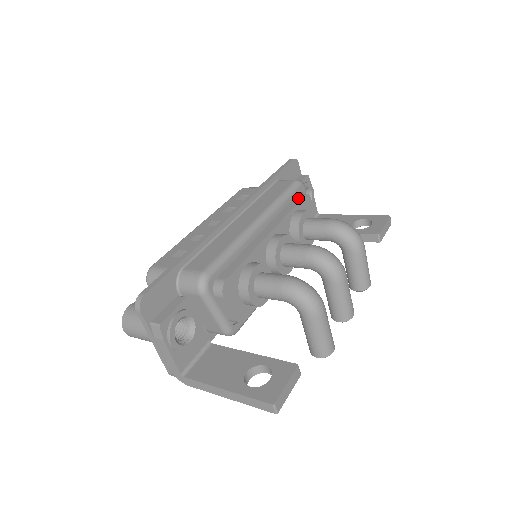
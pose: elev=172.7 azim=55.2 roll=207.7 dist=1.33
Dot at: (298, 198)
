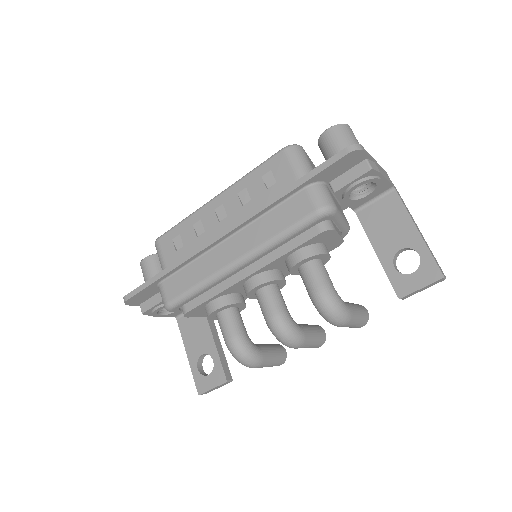
Dot at: (309, 233)
